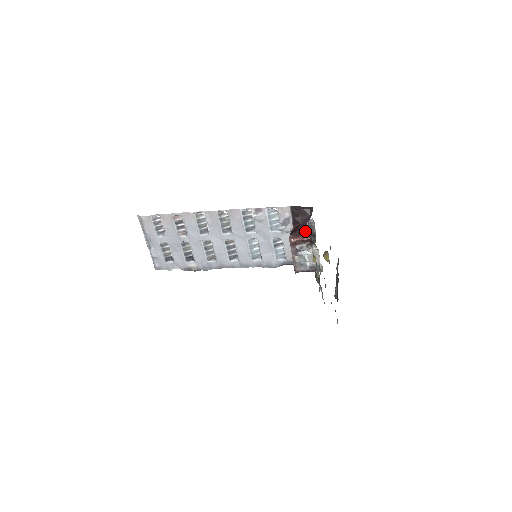
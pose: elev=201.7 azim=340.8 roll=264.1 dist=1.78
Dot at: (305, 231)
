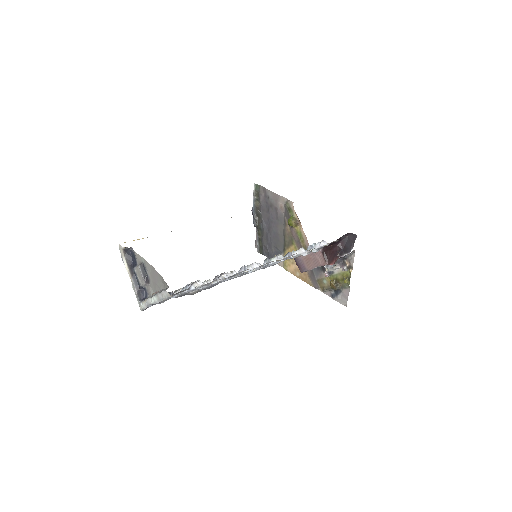
Dot at: (337, 253)
